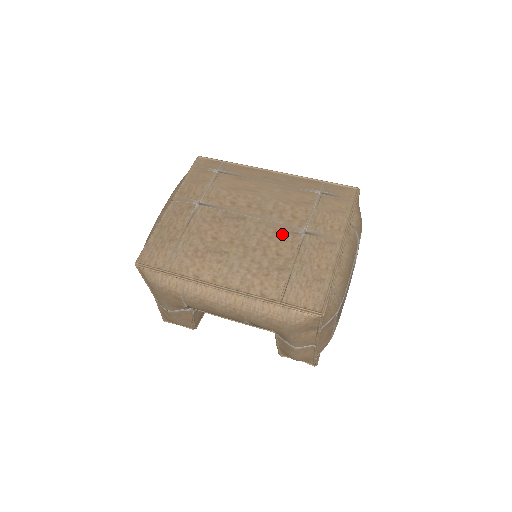
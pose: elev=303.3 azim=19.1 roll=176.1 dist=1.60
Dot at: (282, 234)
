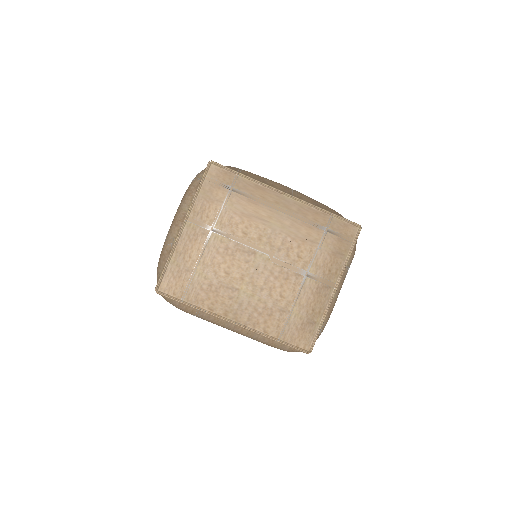
Dot at: (287, 275)
